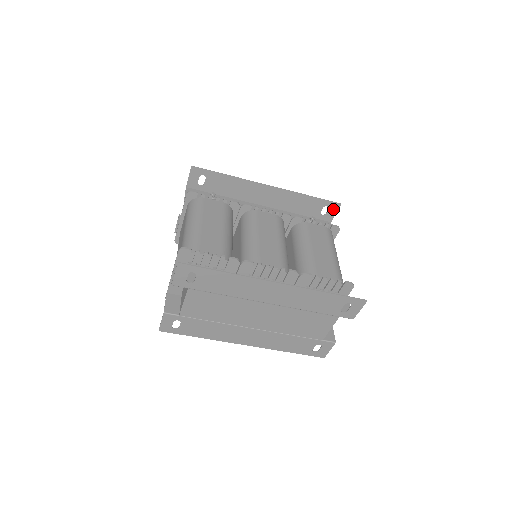
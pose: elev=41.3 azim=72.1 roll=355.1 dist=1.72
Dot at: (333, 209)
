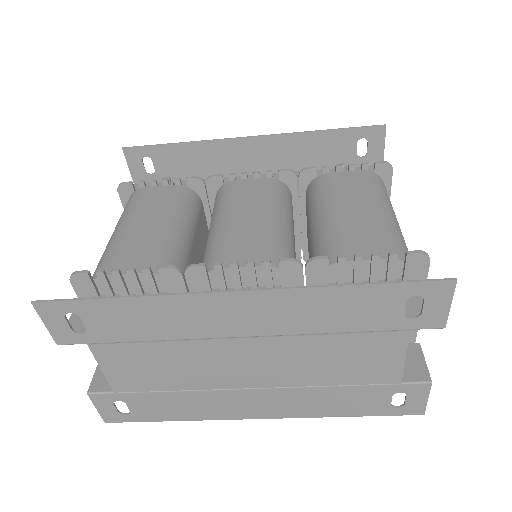
Dot at: (376, 139)
